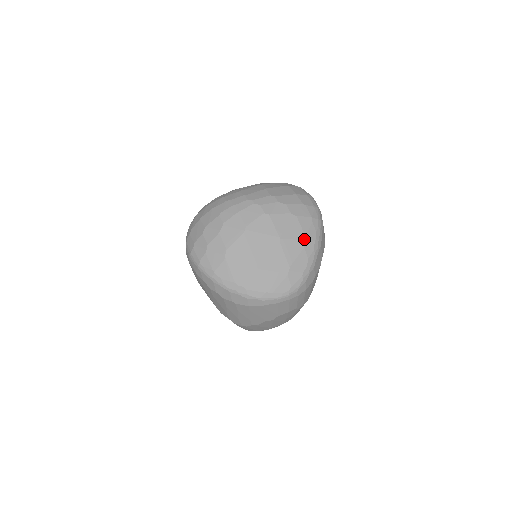
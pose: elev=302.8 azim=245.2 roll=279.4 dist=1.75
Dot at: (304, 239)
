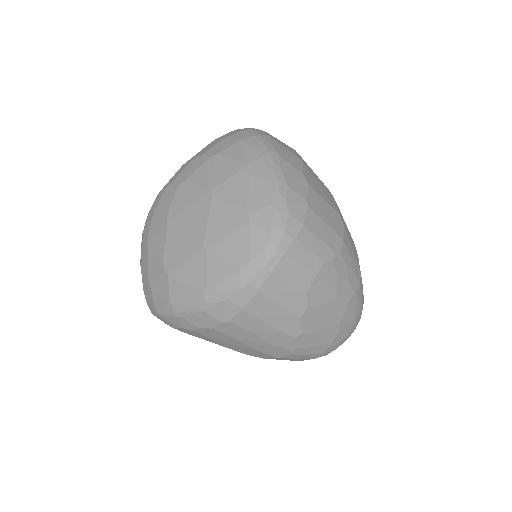
Dot at: (243, 166)
